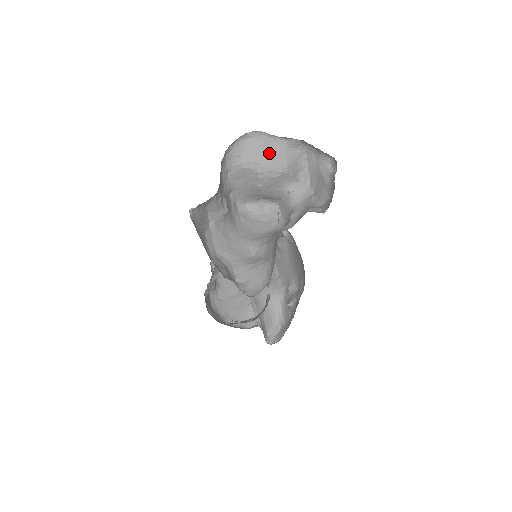
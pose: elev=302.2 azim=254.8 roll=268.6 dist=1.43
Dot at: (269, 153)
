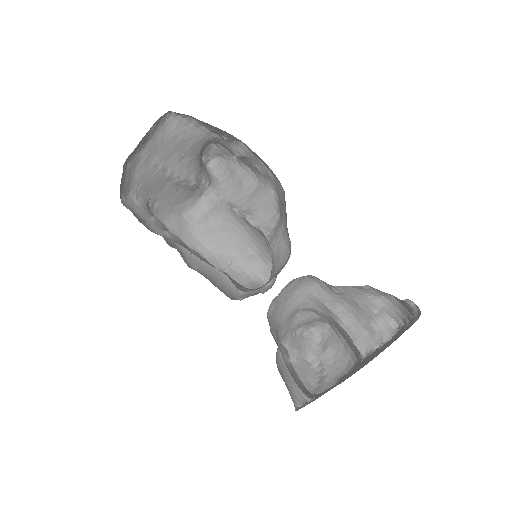
Dot at: occluded
